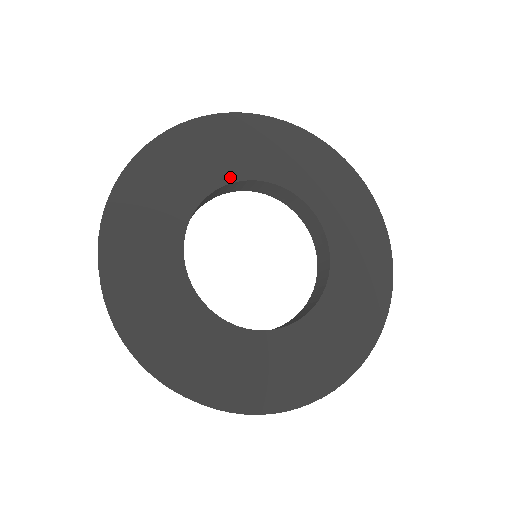
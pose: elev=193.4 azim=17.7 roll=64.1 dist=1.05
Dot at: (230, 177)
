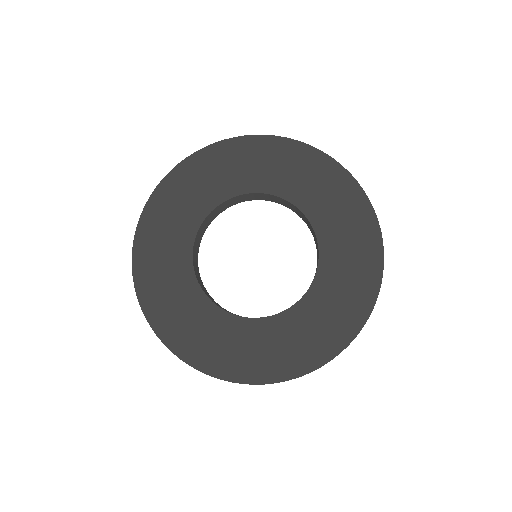
Dot at: (223, 197)
